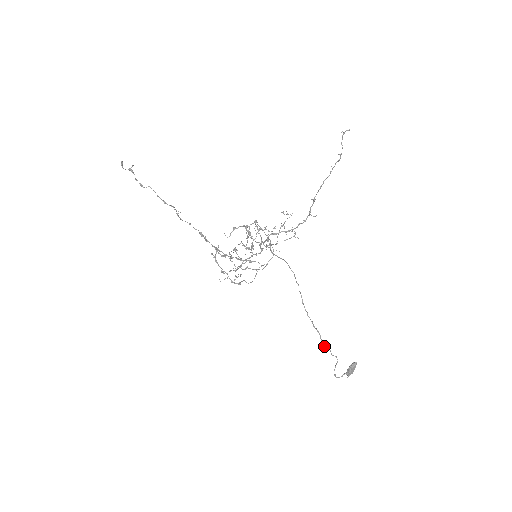
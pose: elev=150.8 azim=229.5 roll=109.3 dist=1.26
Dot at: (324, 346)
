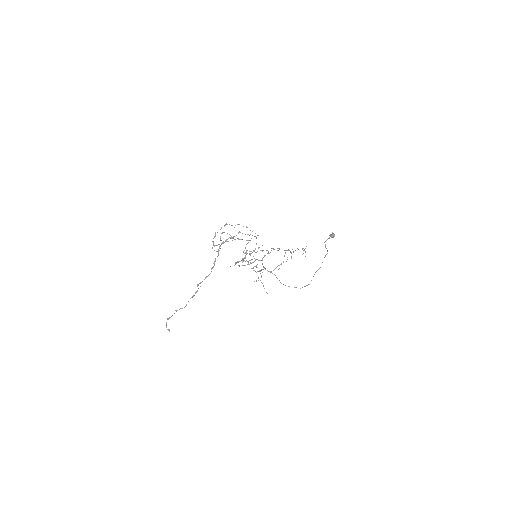
Dot at: occluded
